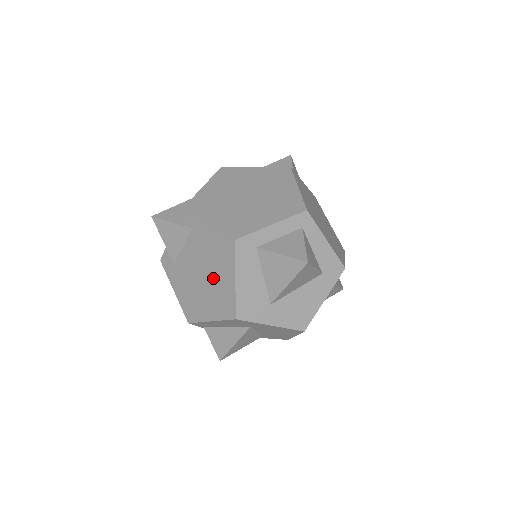
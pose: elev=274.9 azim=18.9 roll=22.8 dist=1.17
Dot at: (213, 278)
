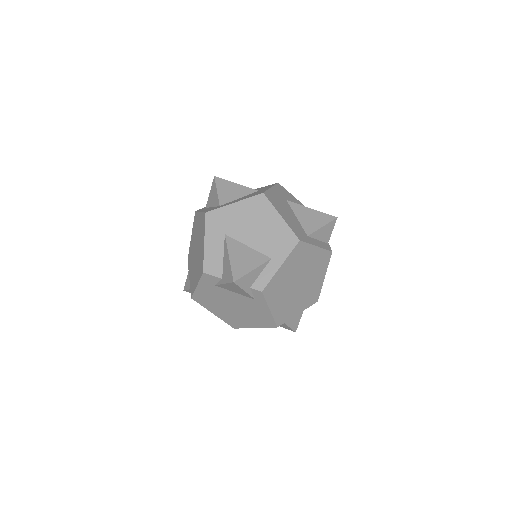
Dot at: (240, 315)
